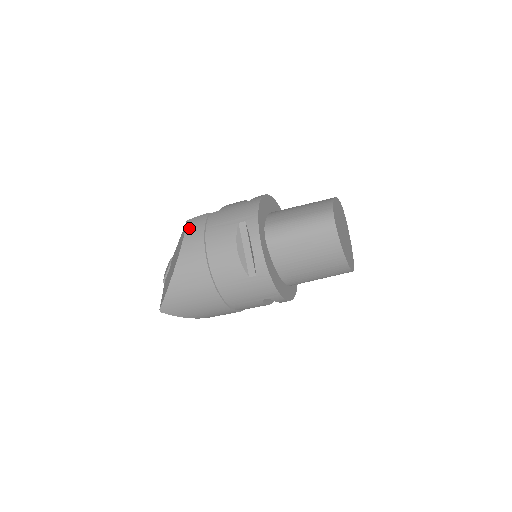
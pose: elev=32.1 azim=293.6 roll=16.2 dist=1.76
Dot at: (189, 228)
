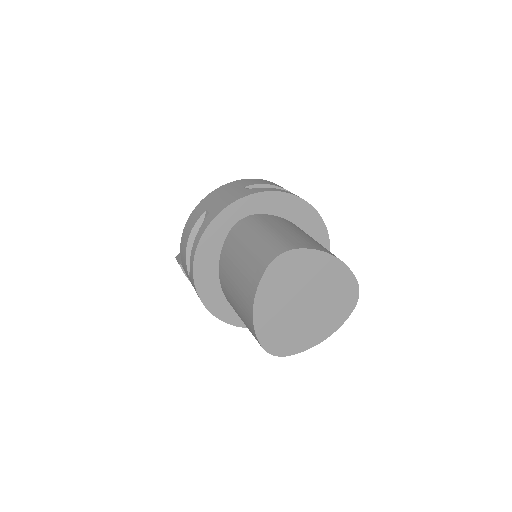
Dot at: occluded
